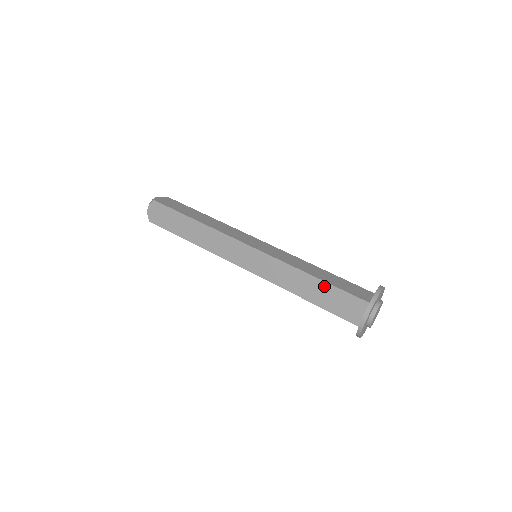
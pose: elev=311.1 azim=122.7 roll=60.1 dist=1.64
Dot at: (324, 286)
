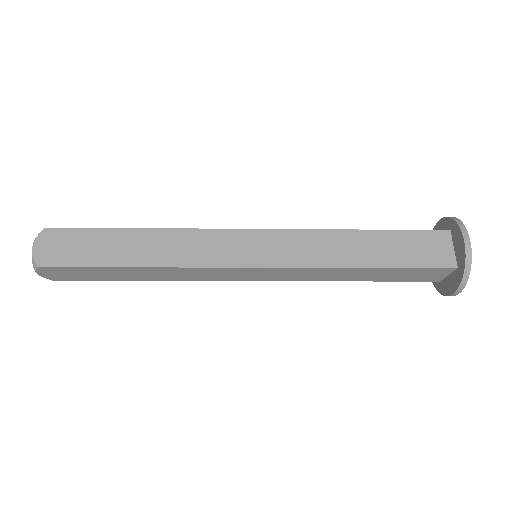
Dot at: (383, 236)
